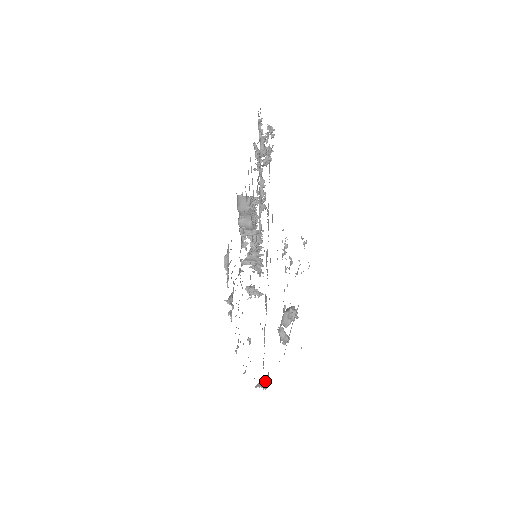
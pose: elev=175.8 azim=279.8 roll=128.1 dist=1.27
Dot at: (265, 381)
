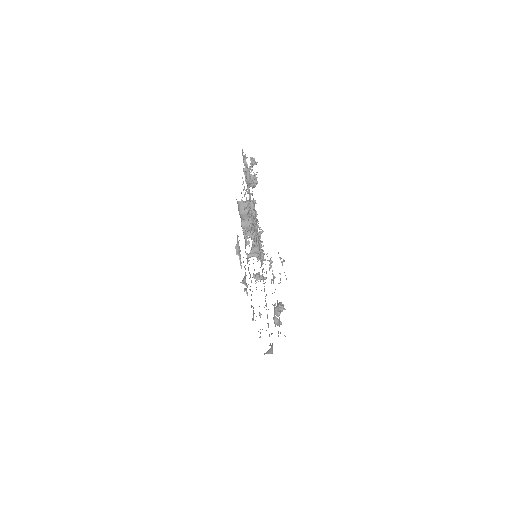
Dot at: (270, 349)
